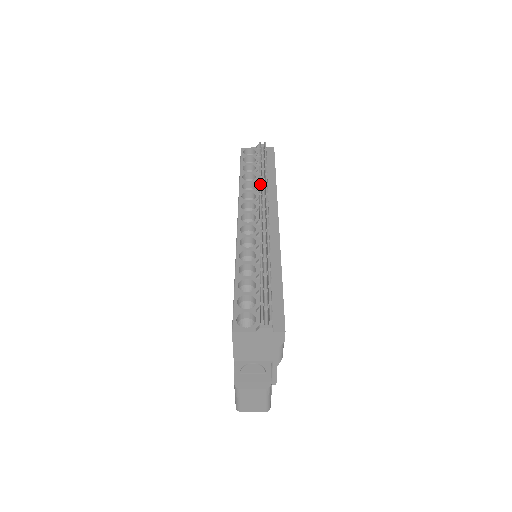
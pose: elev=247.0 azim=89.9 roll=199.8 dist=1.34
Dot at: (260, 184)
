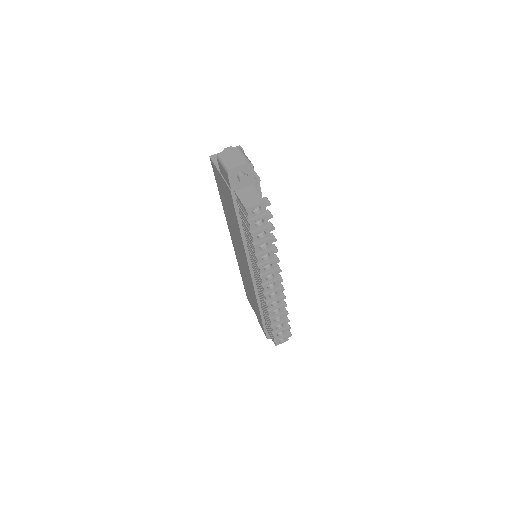
Dot at: occluded
